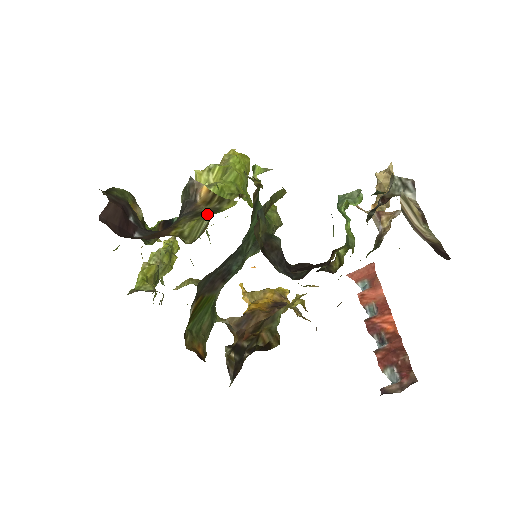
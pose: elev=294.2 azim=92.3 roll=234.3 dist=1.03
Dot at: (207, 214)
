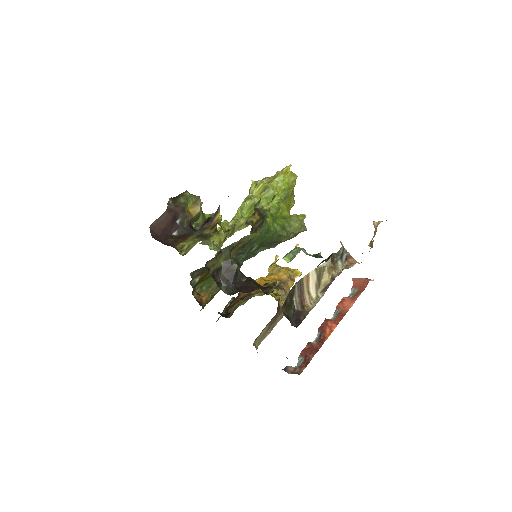
Dot at: (201, 239)
